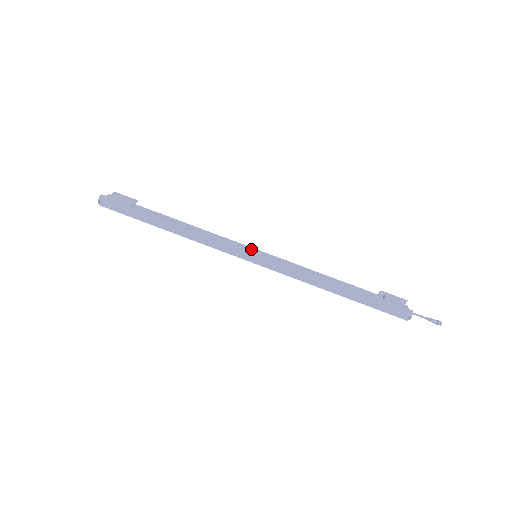
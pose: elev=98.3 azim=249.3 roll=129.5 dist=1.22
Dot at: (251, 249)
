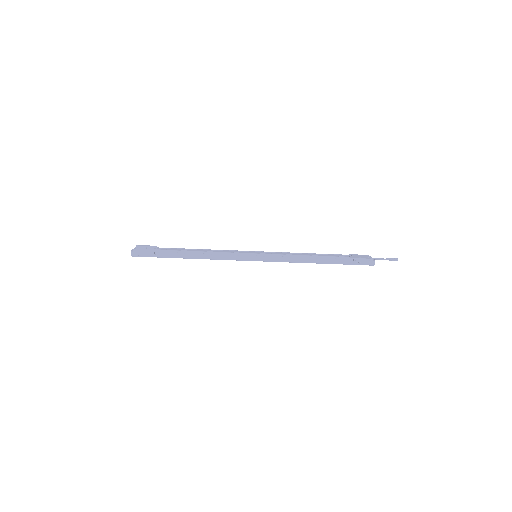
Dot at: (251, 255)
